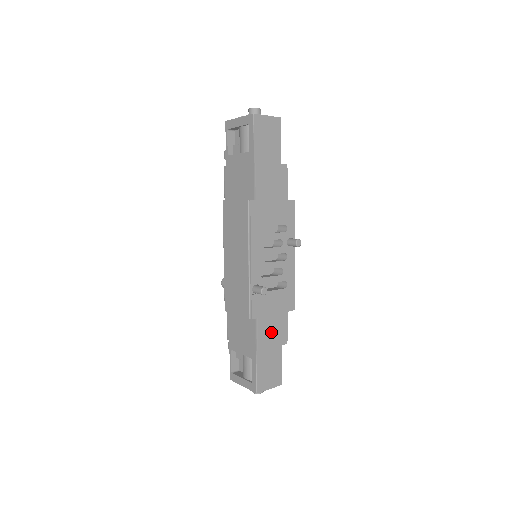
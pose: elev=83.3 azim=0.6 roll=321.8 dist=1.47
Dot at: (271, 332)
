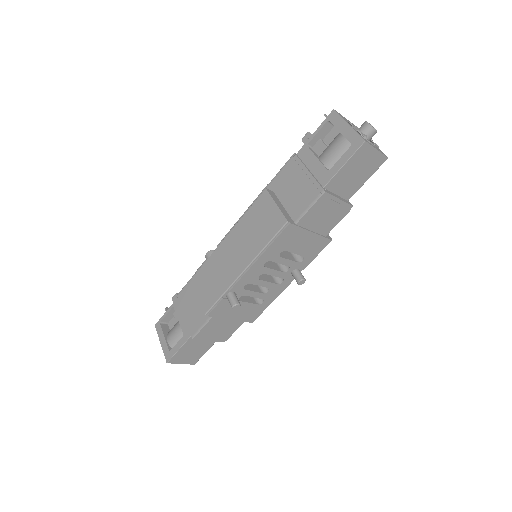
Dot at: (217, 330)
